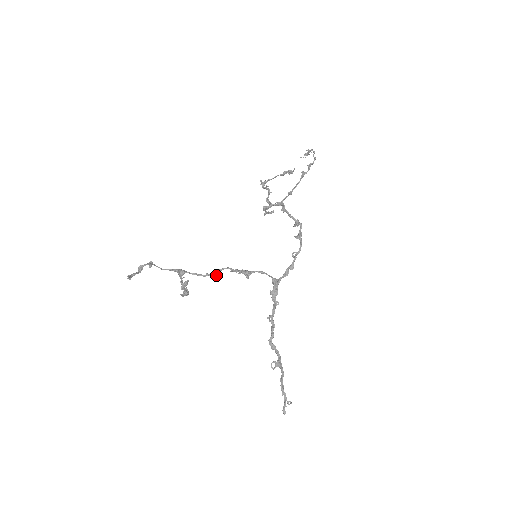
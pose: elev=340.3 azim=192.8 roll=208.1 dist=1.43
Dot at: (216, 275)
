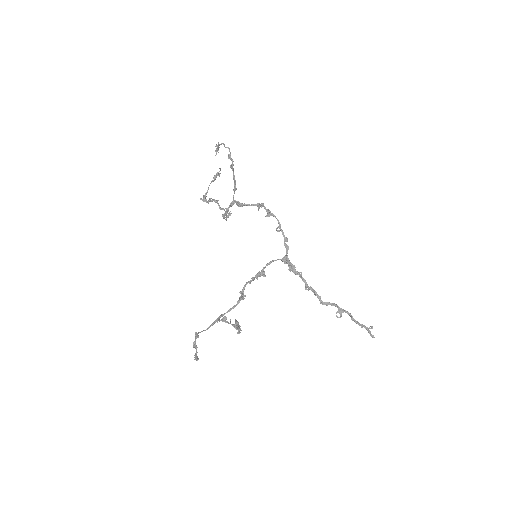
Dot at: (244, 296)
